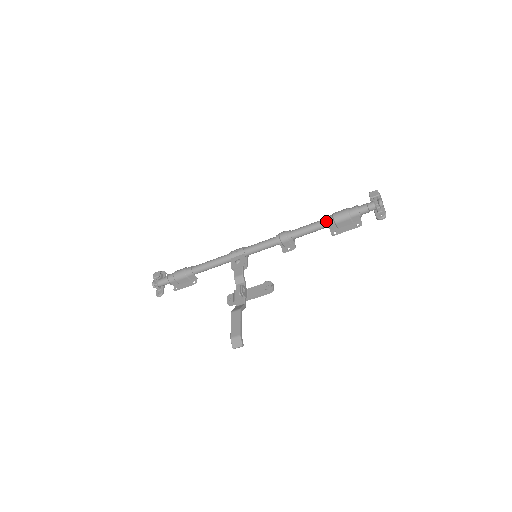
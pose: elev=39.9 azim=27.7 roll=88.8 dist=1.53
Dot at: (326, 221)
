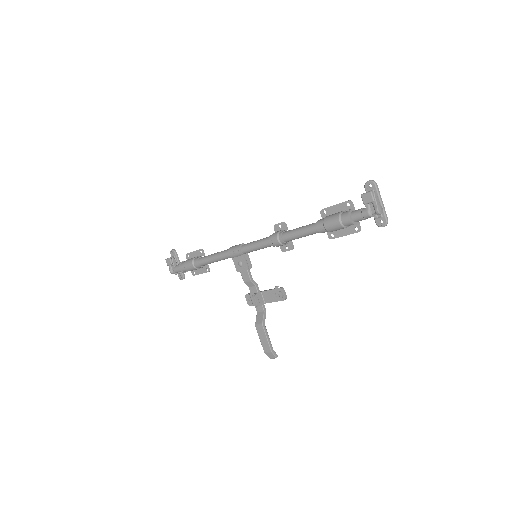
Dot at: (318, 231)
